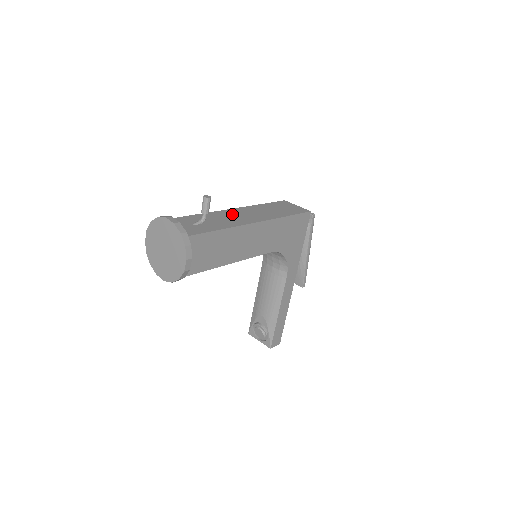
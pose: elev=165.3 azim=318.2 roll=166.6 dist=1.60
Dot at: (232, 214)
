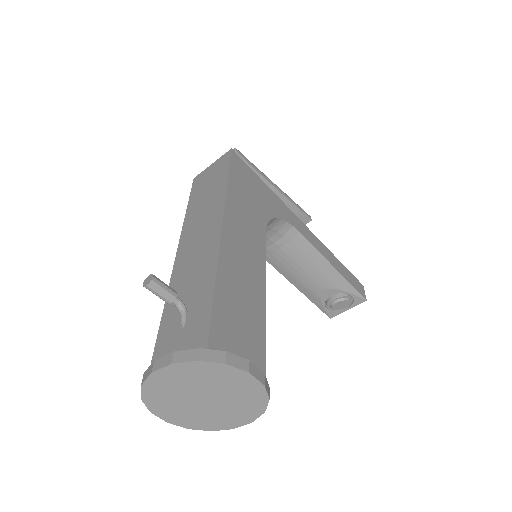
Dot at: (188, 257)
